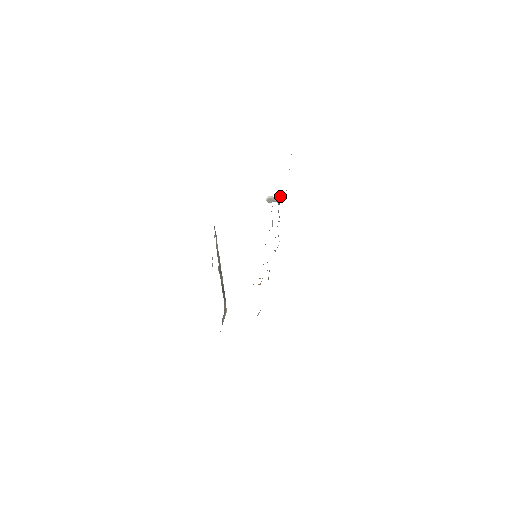
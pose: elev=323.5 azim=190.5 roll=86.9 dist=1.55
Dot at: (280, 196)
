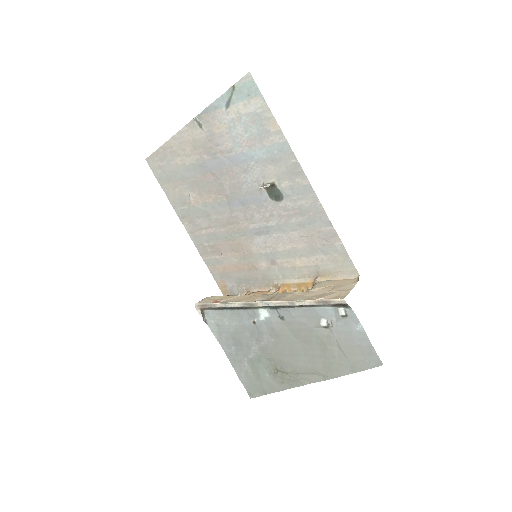
Dot at: (278, 183)
